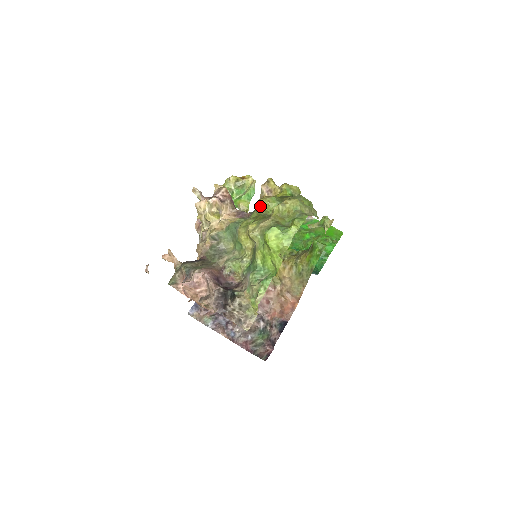
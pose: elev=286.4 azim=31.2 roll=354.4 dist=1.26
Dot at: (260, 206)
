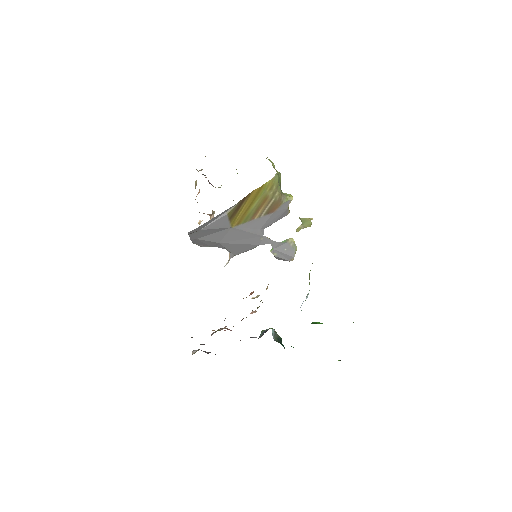
Dot at: occluded
